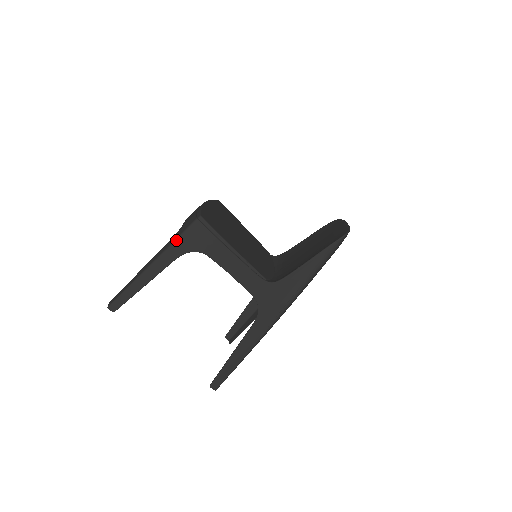
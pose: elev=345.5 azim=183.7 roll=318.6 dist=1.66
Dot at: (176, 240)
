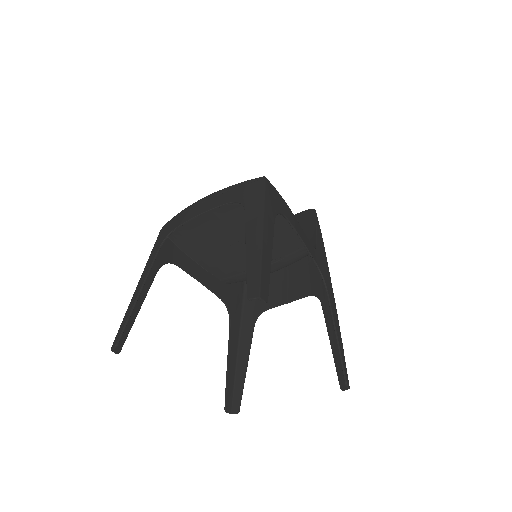
Dot at: (265, 200)
